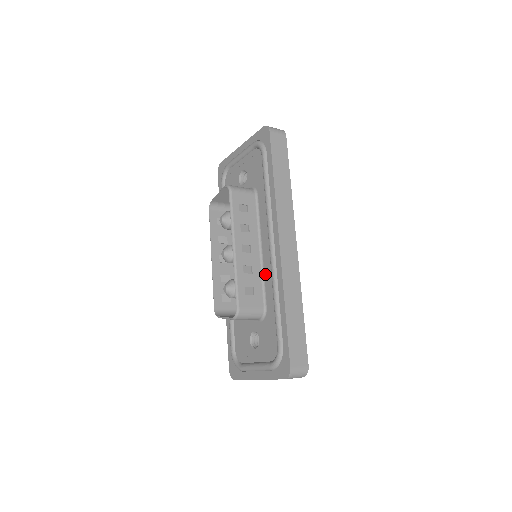
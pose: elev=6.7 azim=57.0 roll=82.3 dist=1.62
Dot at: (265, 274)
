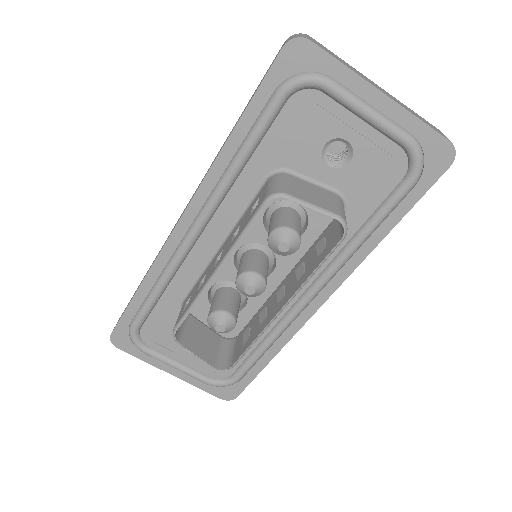
Dot at: occluded
